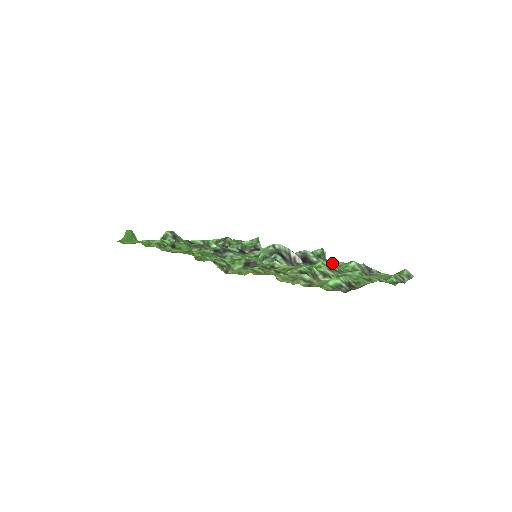
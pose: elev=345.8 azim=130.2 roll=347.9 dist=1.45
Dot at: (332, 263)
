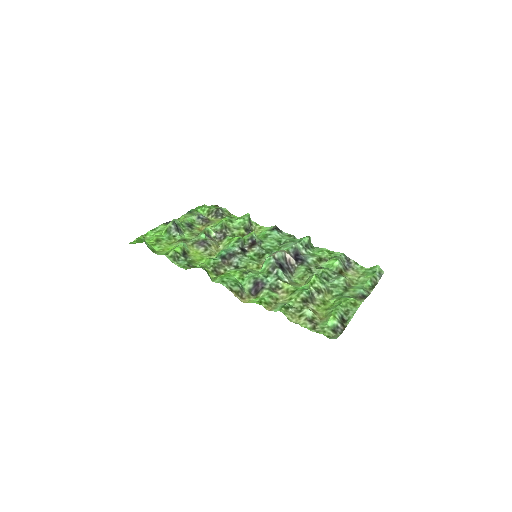
Dot at: (318, 253)
